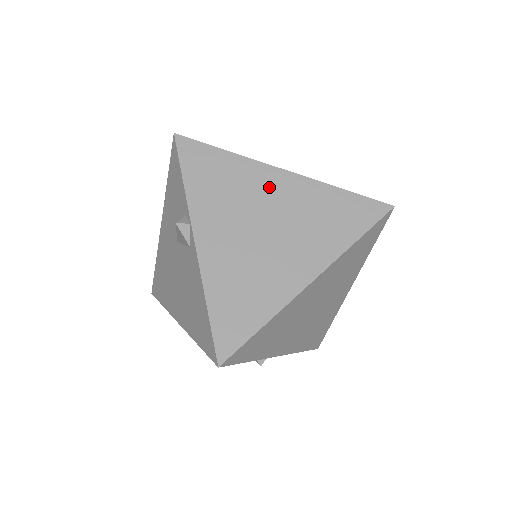
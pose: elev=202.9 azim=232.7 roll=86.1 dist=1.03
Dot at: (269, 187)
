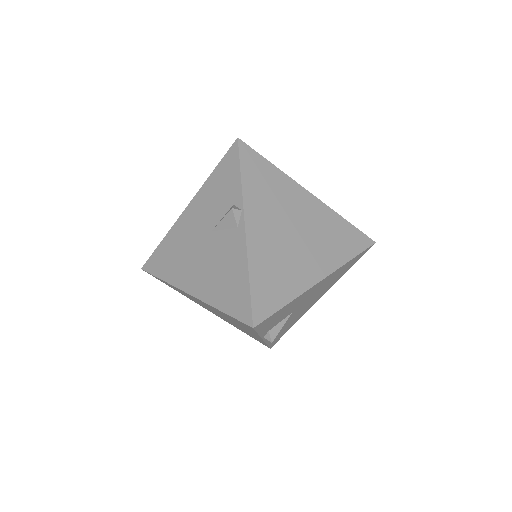
Dot at: occluded
